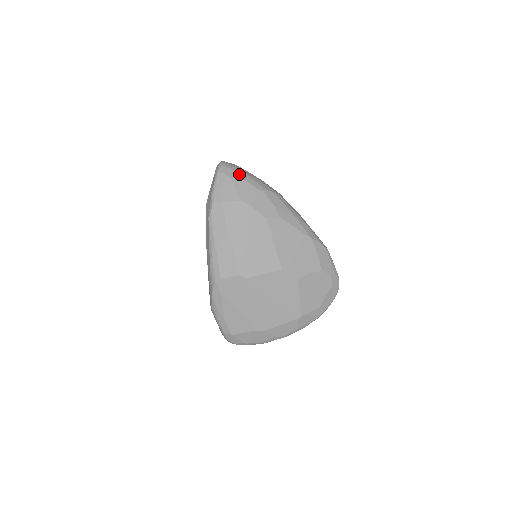
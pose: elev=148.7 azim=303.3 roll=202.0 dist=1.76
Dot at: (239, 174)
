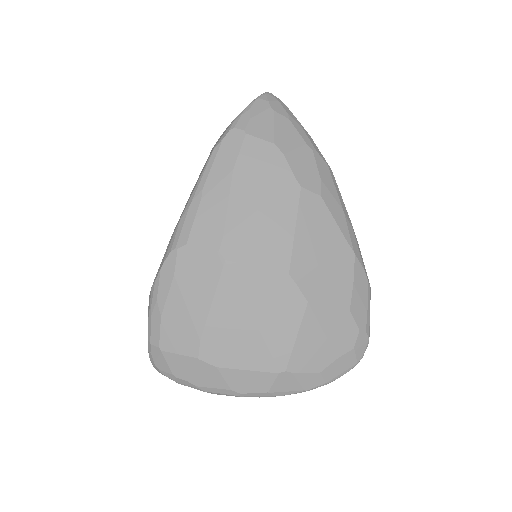
Dot at: (288, 113)
